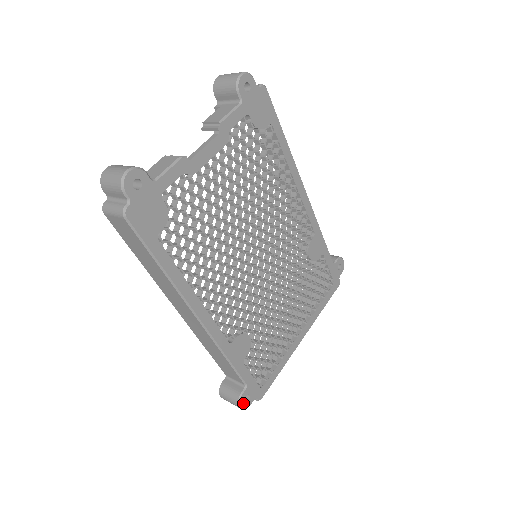
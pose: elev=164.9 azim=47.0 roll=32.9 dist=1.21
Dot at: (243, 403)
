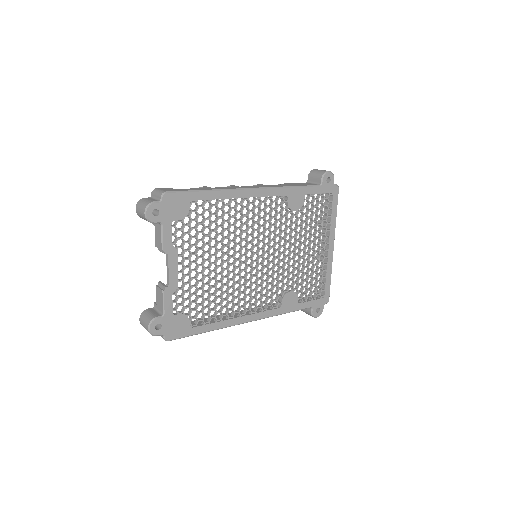
Dot at: (317, 315)
